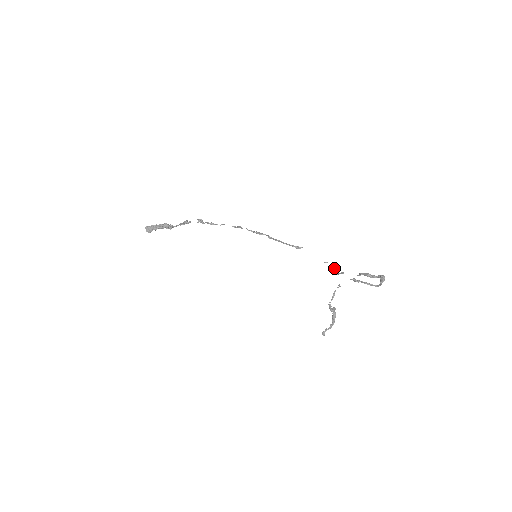
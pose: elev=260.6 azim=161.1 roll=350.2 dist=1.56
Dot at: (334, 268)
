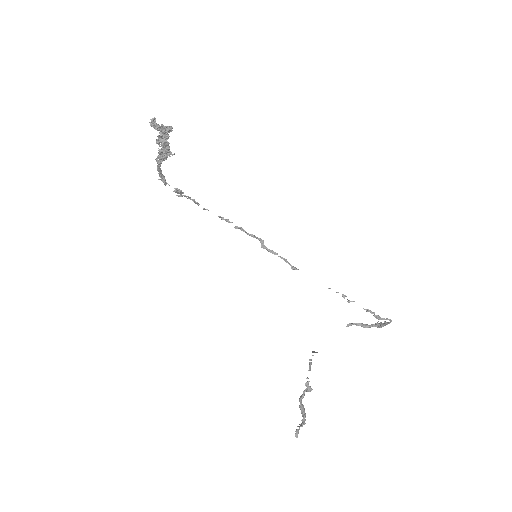
Dot at: (342, 295)
